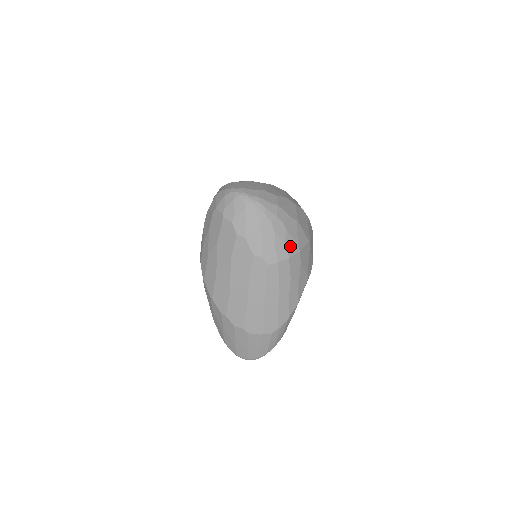
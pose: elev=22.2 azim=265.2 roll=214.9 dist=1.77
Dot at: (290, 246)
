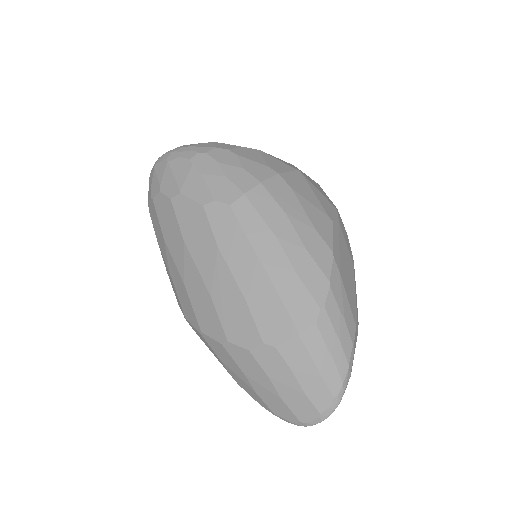
Dot at: (255, 170)
